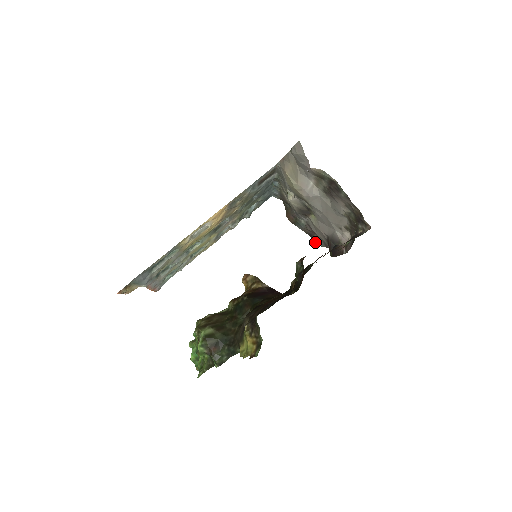
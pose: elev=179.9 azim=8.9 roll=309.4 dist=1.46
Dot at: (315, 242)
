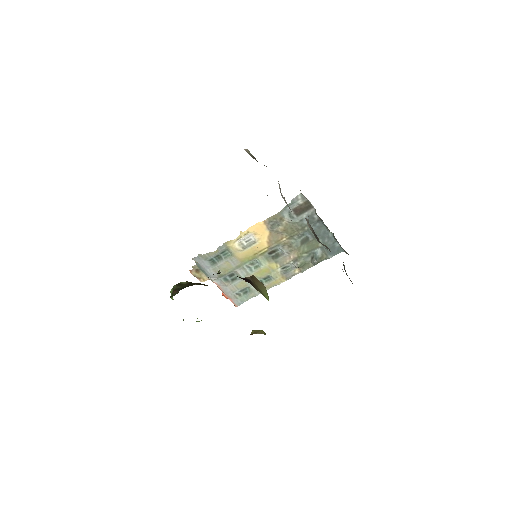
Dot at: occluded
